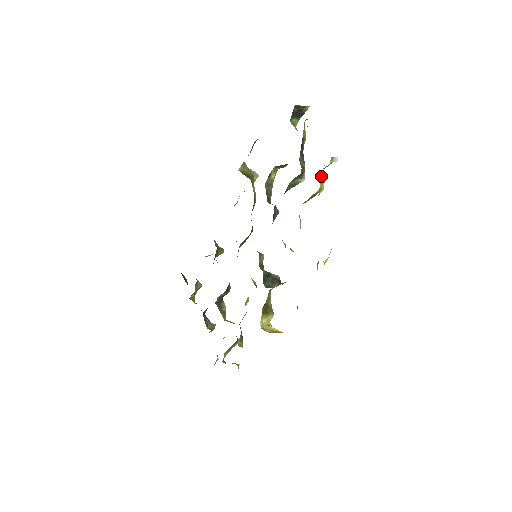
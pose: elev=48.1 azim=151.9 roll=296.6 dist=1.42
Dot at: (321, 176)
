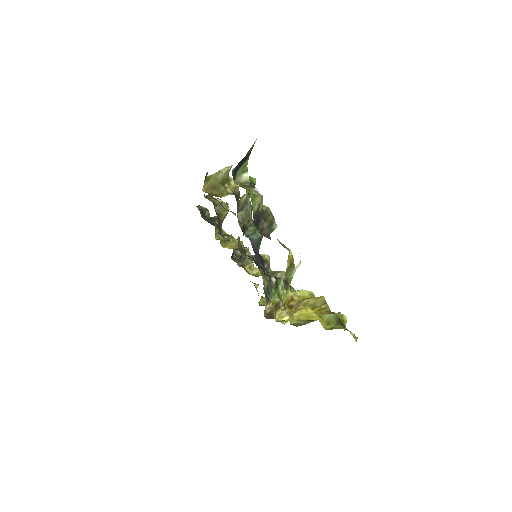
Dot at: (287, 268)
